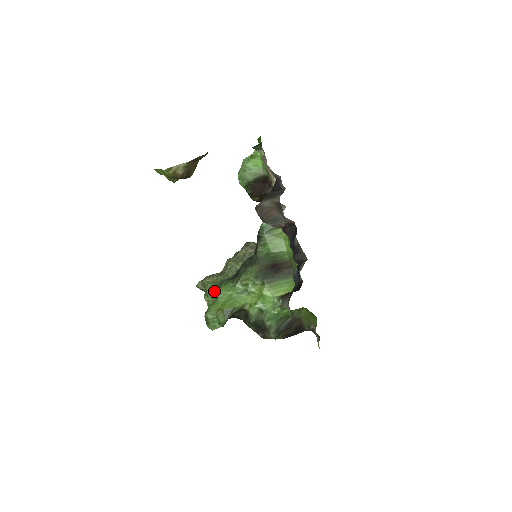
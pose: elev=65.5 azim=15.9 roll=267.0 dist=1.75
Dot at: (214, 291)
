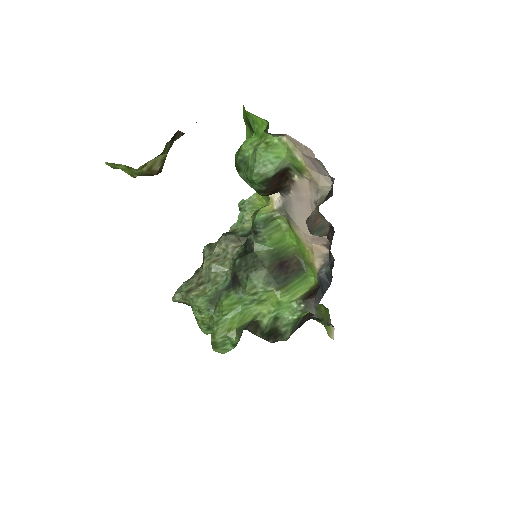
Dot at: (211, 307)
